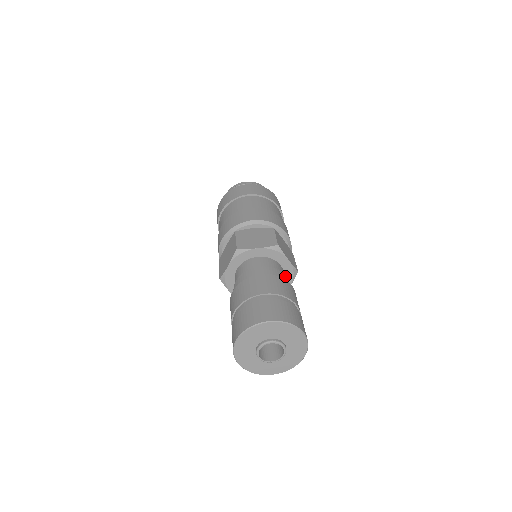
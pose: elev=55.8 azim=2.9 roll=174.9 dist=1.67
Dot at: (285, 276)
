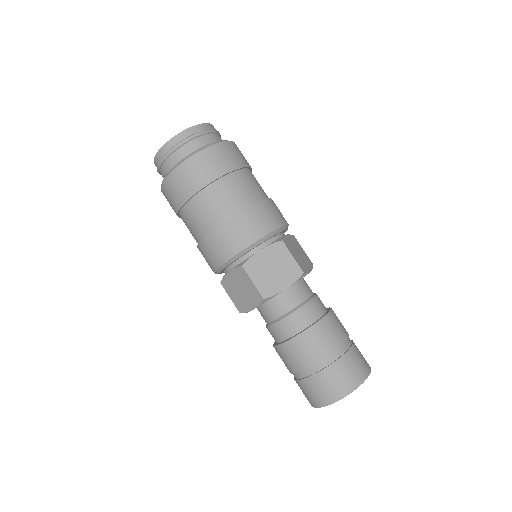
Dot at: (316, 295)
